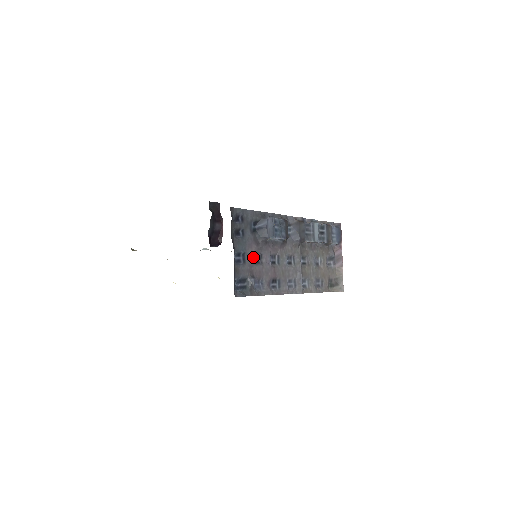
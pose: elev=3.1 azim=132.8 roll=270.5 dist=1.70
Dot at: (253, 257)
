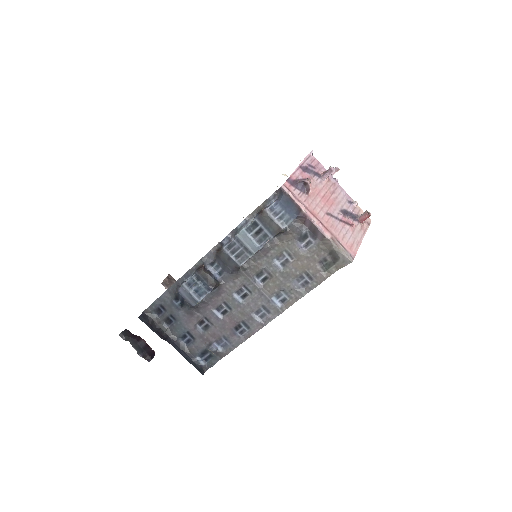
Dot at: (200, 326)
